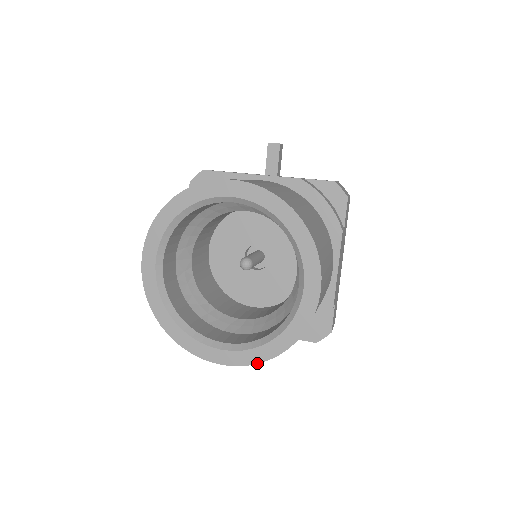
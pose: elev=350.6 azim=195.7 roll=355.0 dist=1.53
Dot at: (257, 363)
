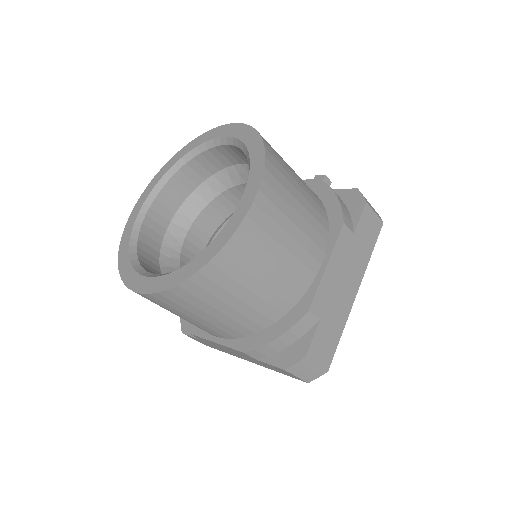
Dot at: (166, 289)
